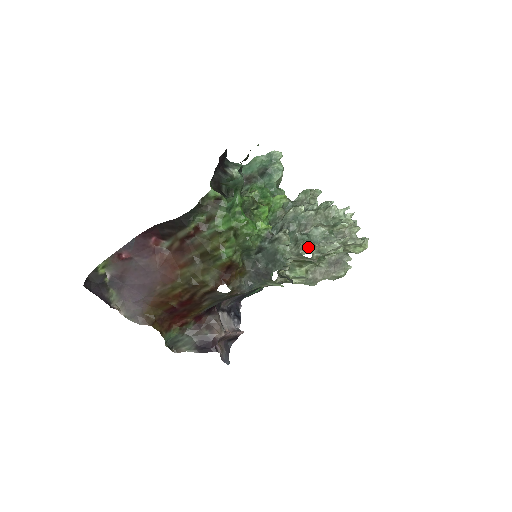
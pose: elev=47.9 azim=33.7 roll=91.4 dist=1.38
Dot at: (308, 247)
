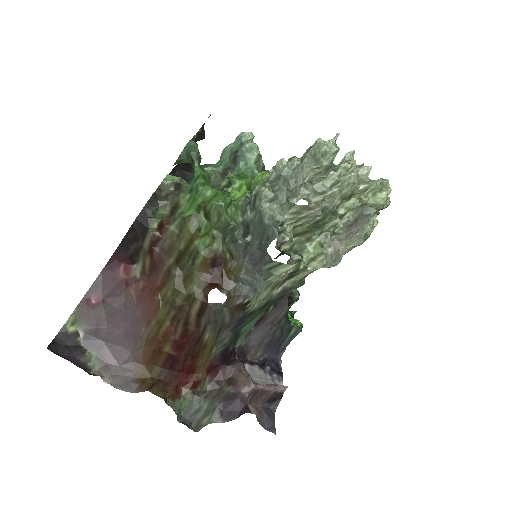
Dot at: (298, 191)
